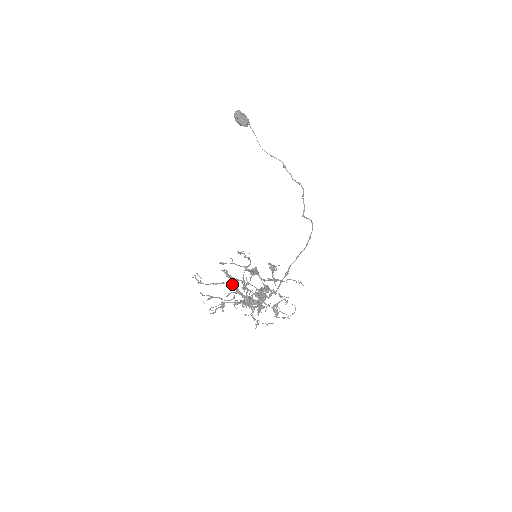
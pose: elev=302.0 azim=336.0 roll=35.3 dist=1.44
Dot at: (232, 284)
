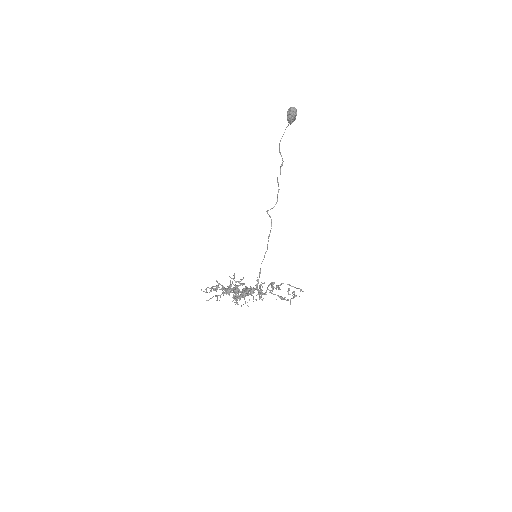
Dot at: occluded
